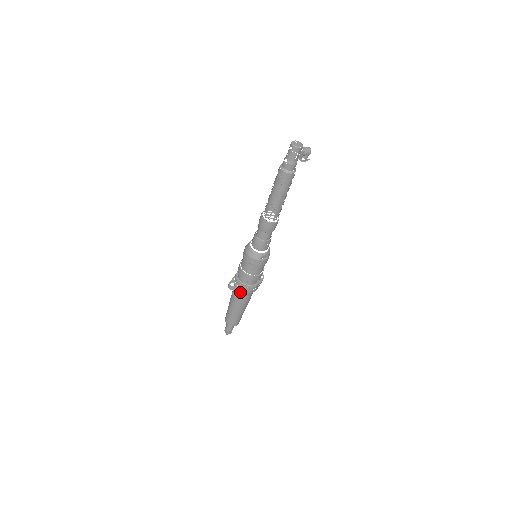
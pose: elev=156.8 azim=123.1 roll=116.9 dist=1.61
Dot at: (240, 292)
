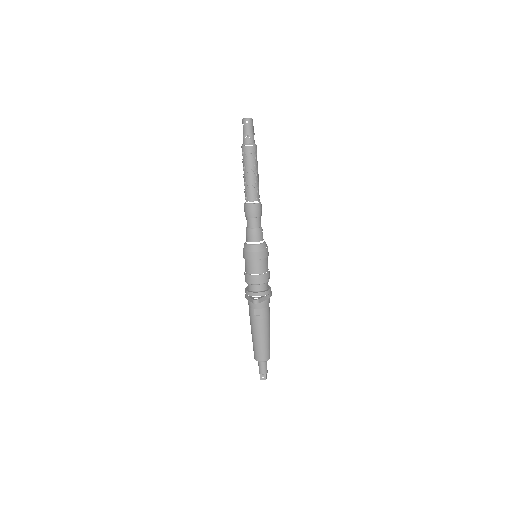
Dot at: (263, 303)
